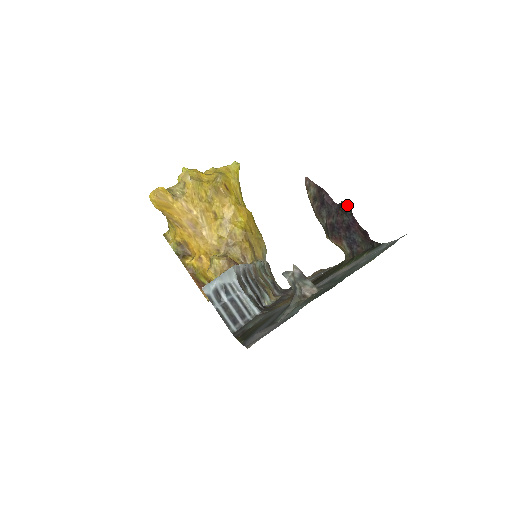
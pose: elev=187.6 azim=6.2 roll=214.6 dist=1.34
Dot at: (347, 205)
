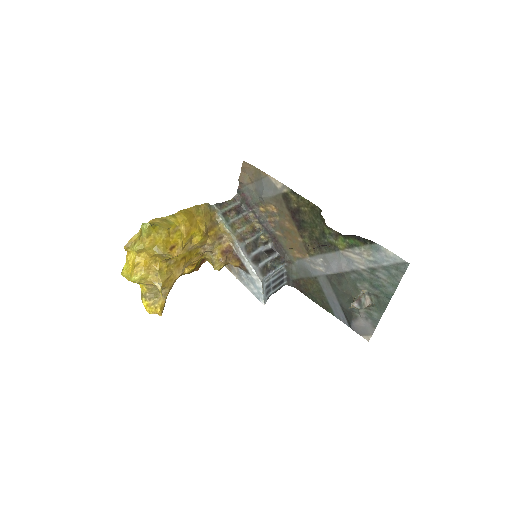
Dot at: occluded
